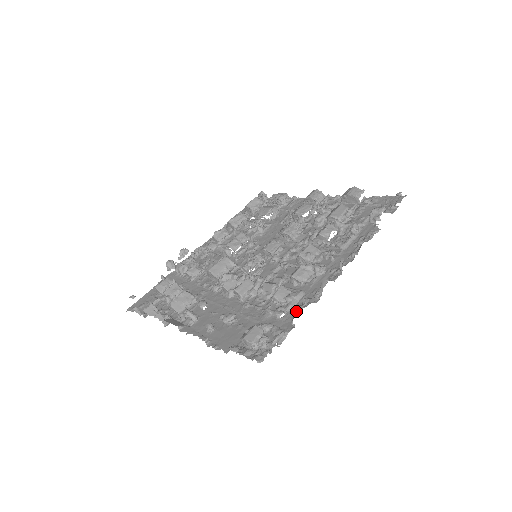
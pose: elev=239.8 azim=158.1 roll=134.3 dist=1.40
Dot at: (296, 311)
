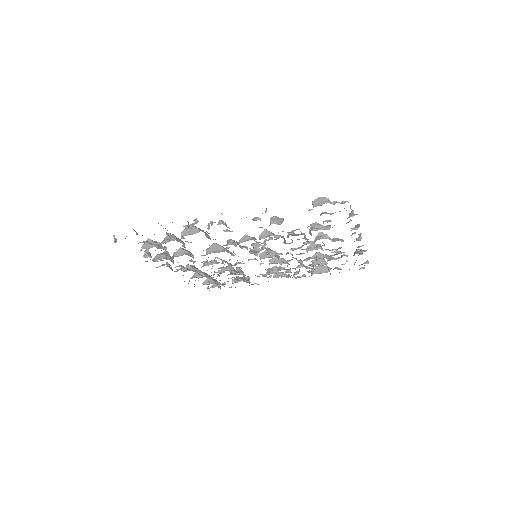
Dot at: occluded
